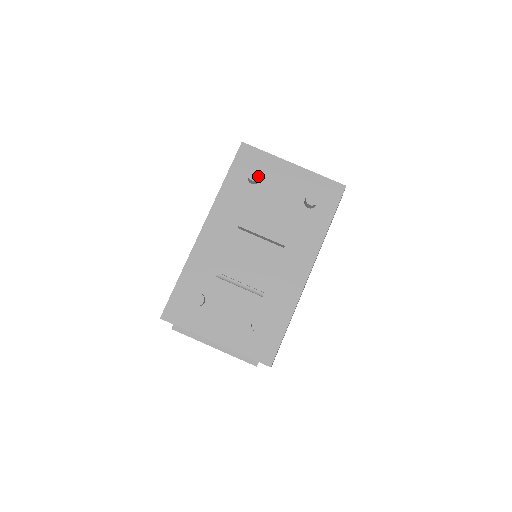
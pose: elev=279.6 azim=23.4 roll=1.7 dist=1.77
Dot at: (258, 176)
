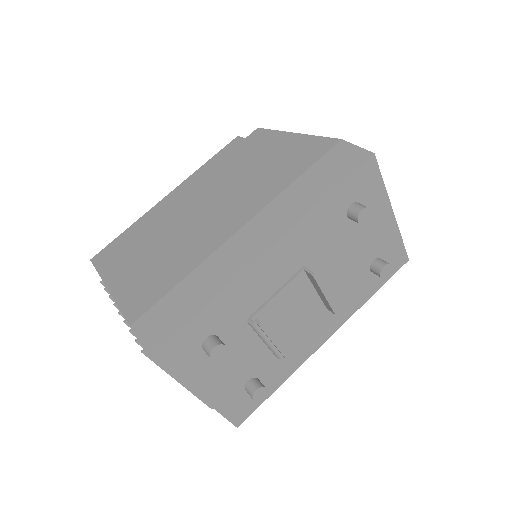
Dot at: (367, 220)
